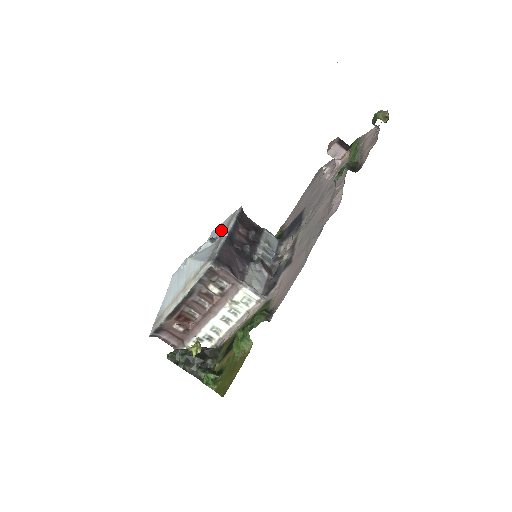
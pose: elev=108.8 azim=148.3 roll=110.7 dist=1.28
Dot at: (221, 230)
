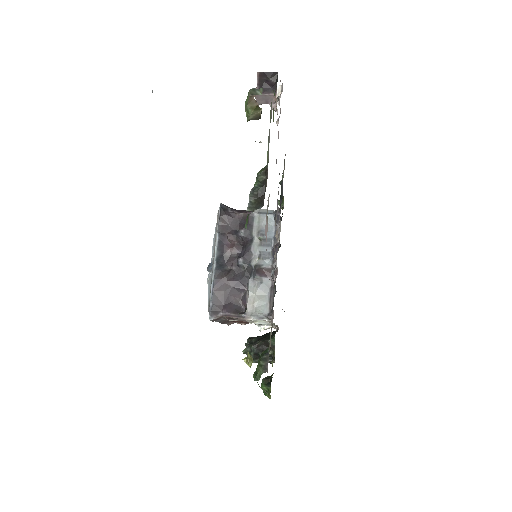
Dot at: (213, 249)
